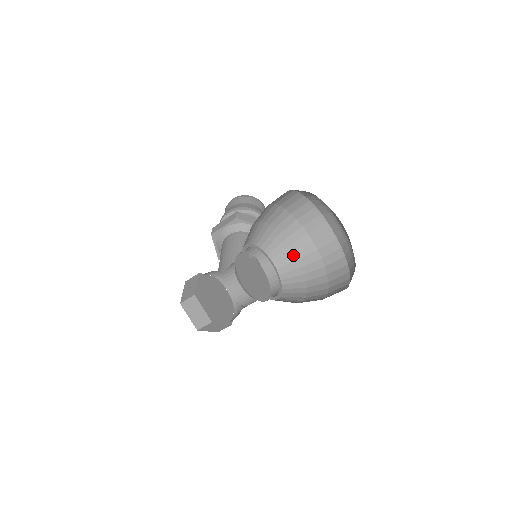
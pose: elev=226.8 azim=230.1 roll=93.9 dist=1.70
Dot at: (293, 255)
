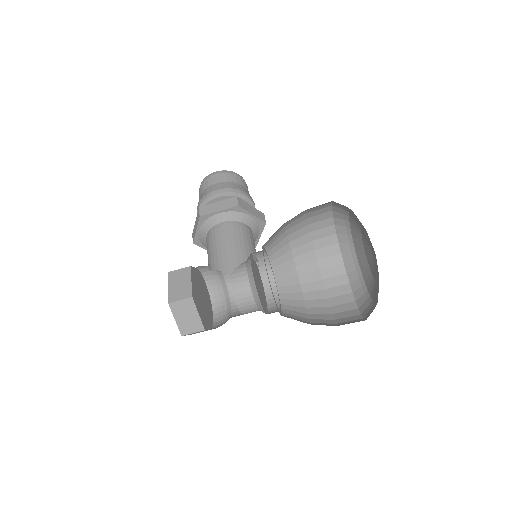
Dot at: (292, 261)
